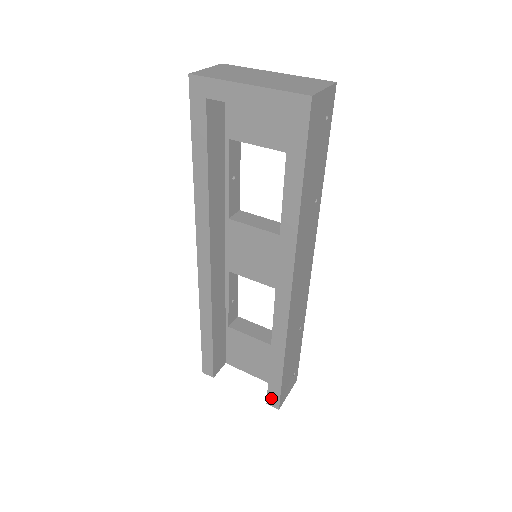
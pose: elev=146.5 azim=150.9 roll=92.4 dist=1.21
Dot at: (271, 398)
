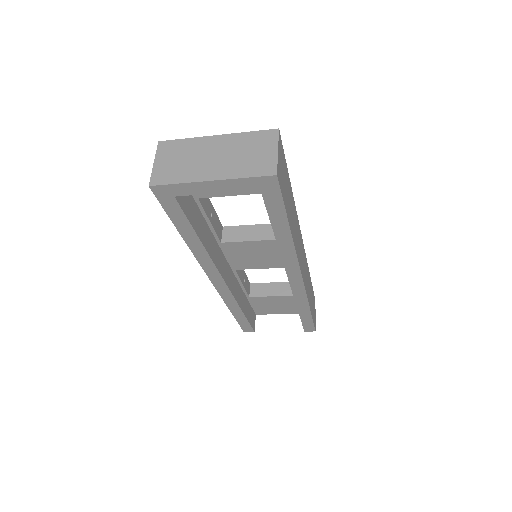
Dot at: (307, 328)
